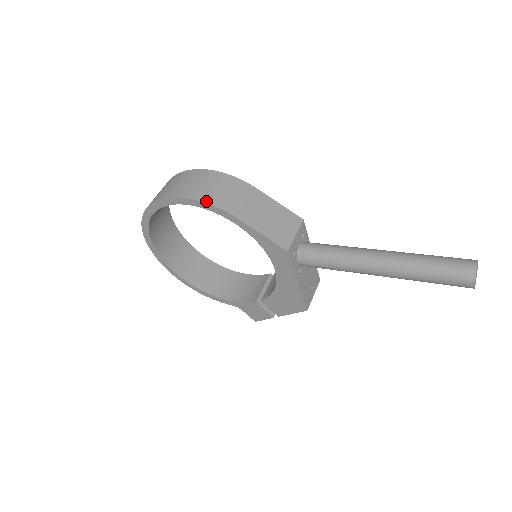
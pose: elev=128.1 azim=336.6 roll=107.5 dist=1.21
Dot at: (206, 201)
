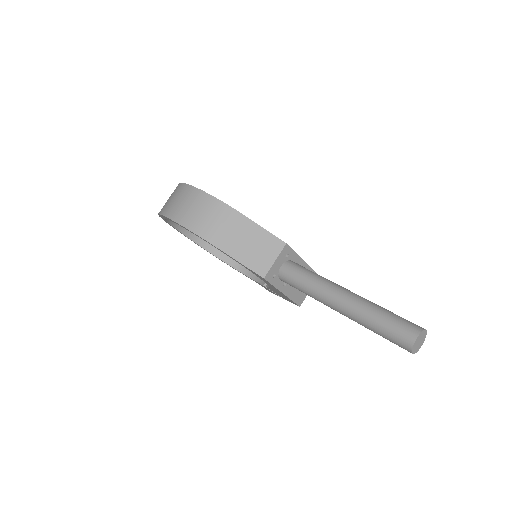
Dot at: (193, 230)
